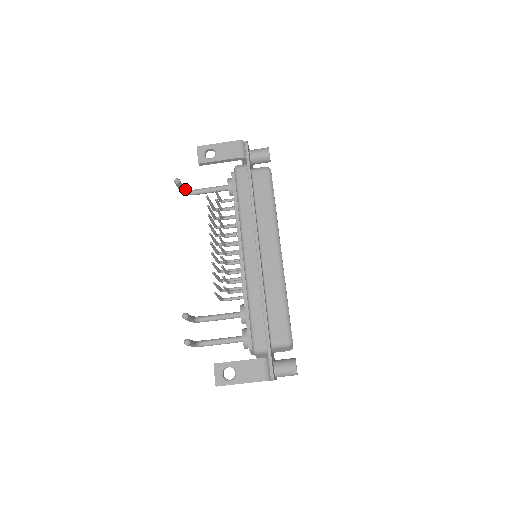
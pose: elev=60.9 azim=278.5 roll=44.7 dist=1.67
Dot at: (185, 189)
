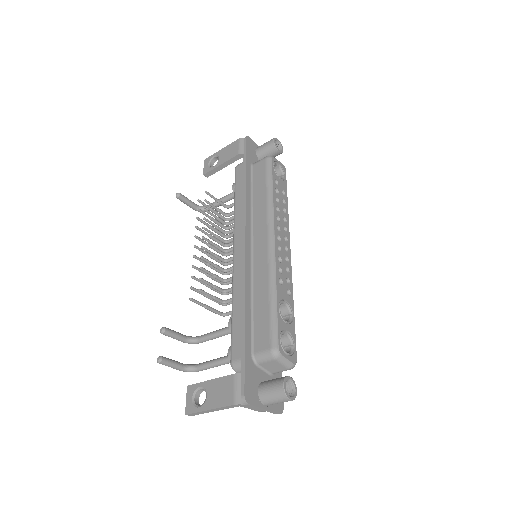
Dot at: (196, 205)
